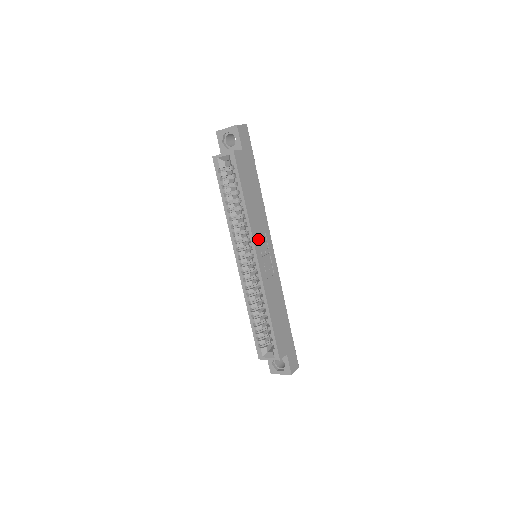
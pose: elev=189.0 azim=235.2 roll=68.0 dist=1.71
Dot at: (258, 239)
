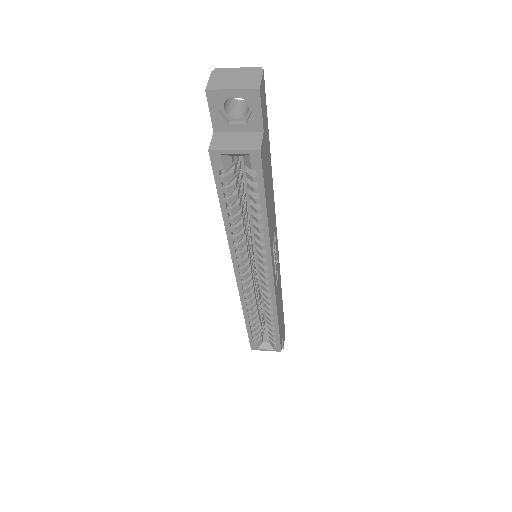
Dot at: occluded
